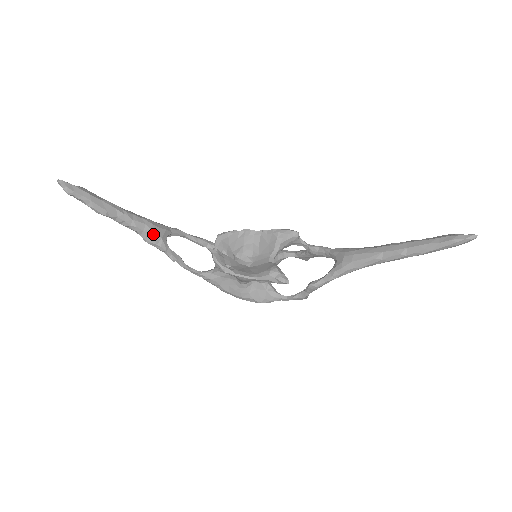
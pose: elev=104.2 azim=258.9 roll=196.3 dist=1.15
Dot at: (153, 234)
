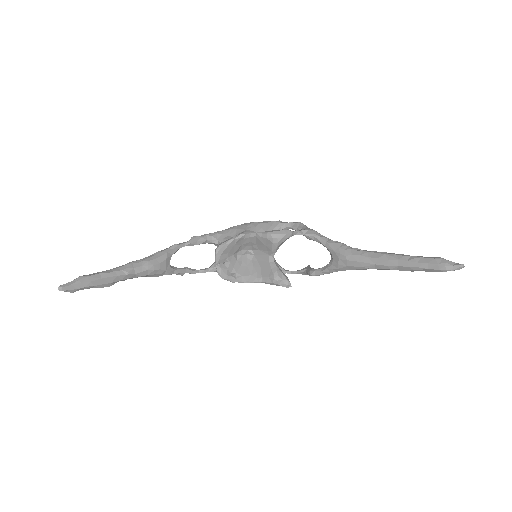
Dot at: (157, 272)
